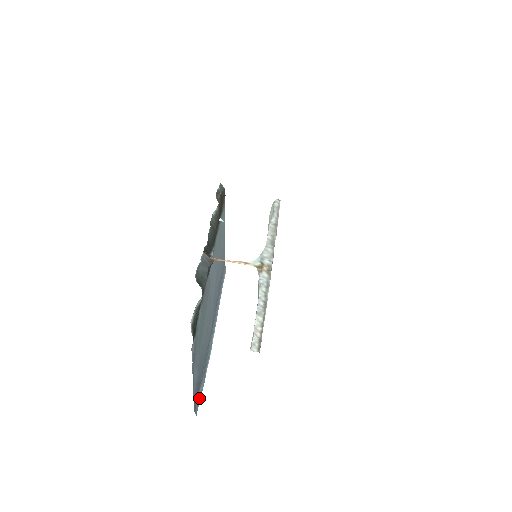
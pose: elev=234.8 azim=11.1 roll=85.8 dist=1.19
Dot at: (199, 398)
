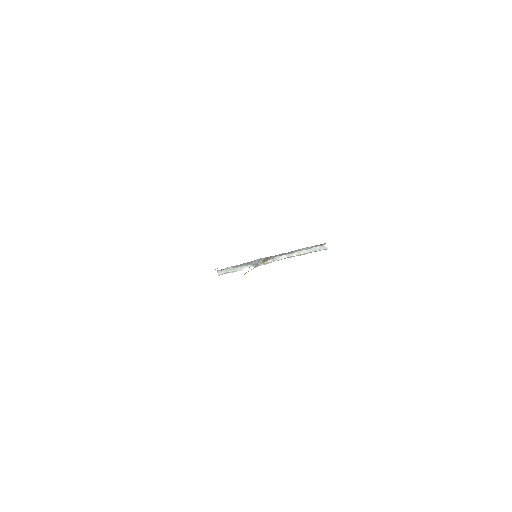
Dot at: occluded
